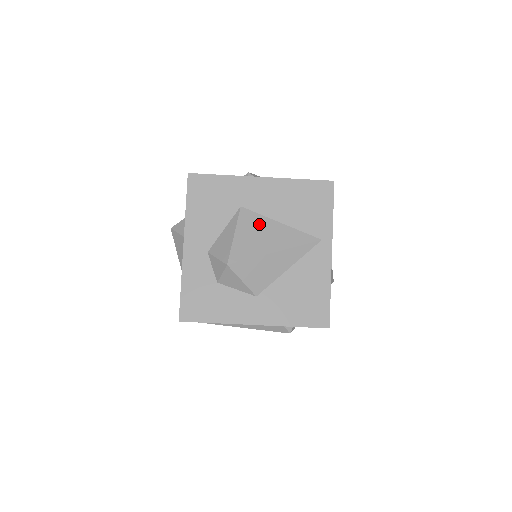
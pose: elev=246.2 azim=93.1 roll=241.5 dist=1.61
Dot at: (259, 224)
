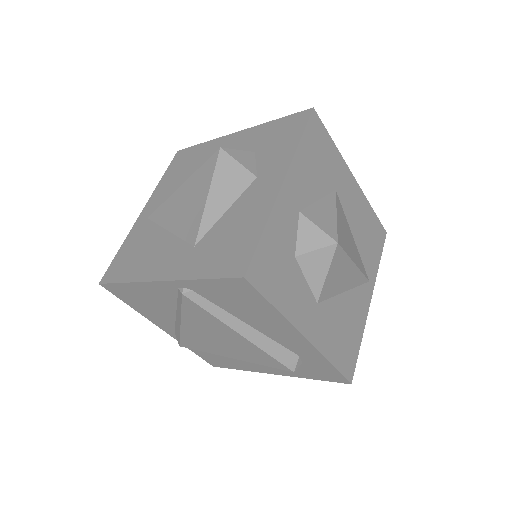
Dot at: (345, 222)
